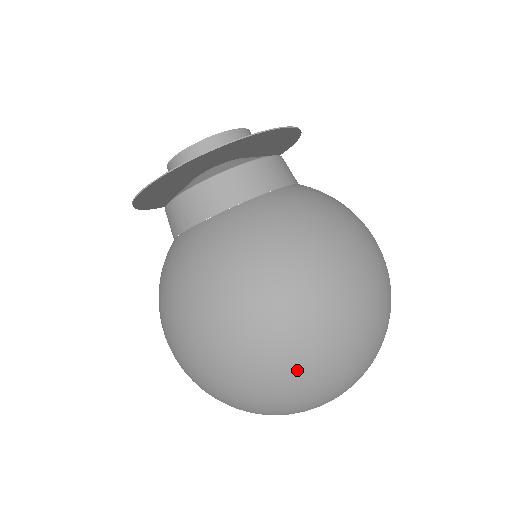
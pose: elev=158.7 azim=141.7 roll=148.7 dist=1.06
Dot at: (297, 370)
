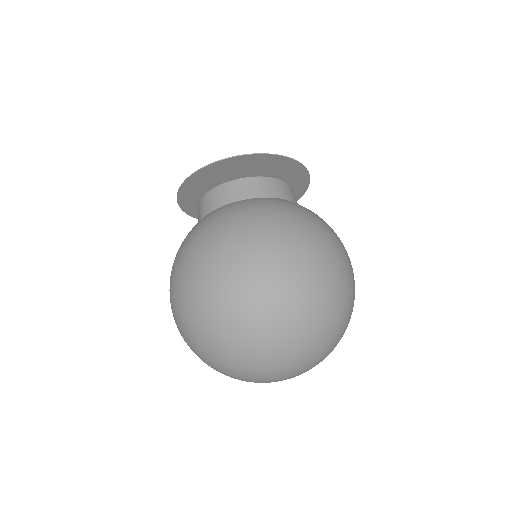
Dot at: (245, 312)
